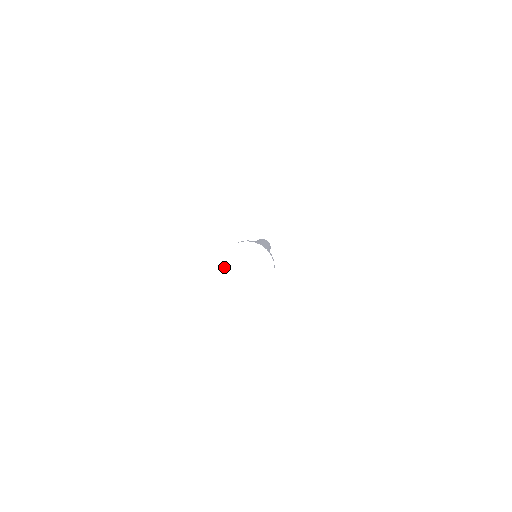
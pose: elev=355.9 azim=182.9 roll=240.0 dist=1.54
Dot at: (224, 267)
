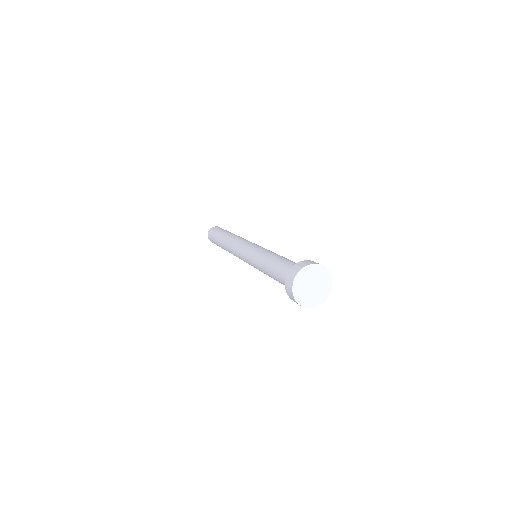
Dot at: (300, 300)
